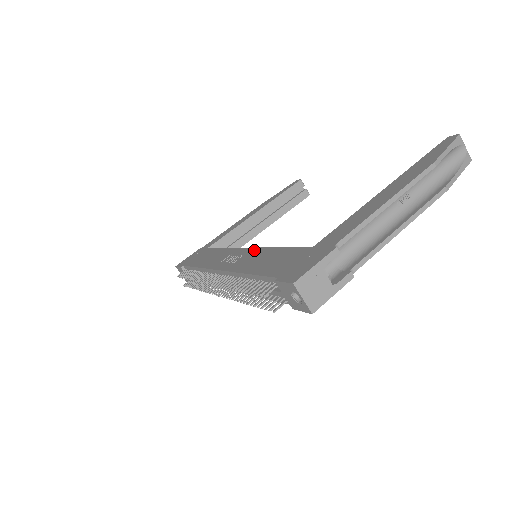
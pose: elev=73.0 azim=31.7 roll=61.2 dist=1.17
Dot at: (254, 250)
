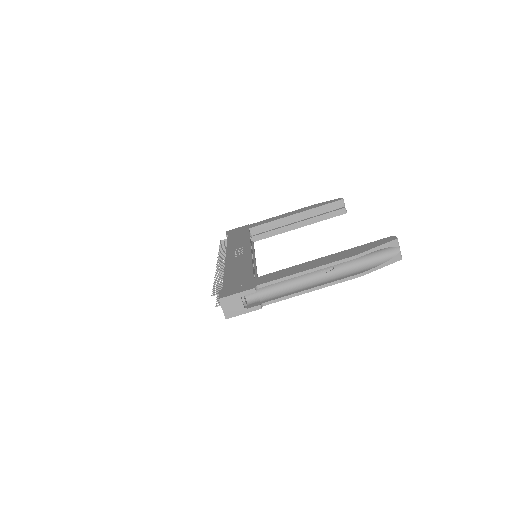
Dot at: (248, 255)
